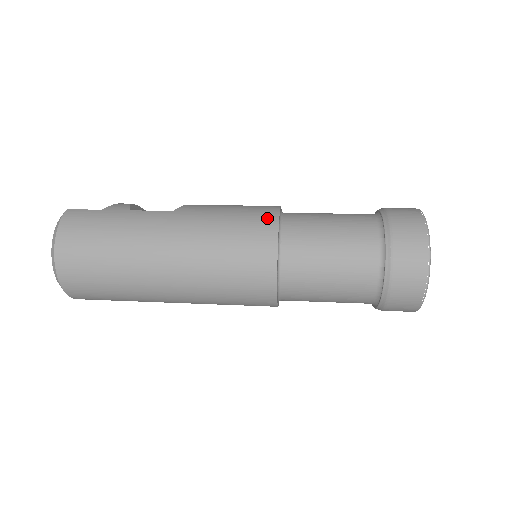
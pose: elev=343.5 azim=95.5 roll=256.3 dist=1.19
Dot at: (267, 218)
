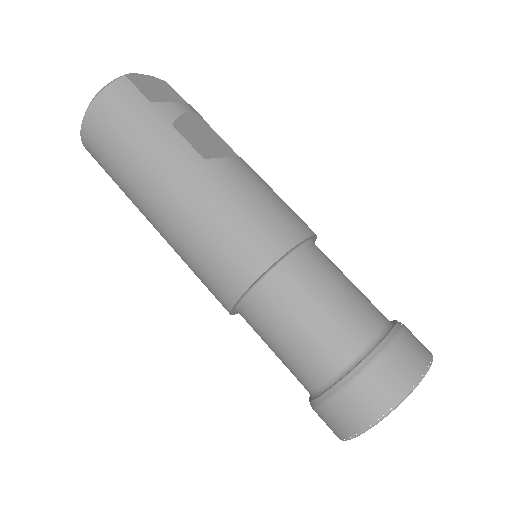
Dot at: (272, 246)
